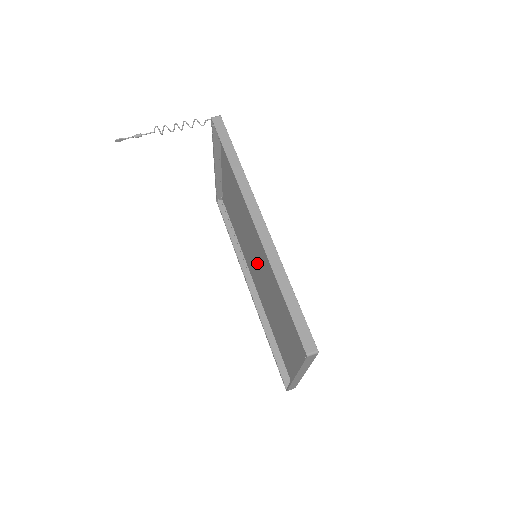
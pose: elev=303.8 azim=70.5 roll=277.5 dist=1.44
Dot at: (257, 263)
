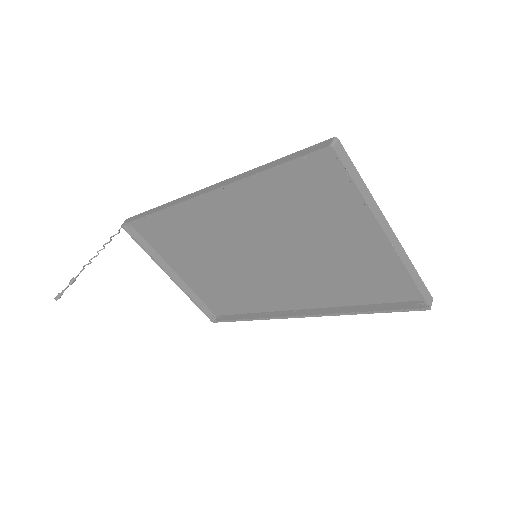
Dot at: (266, 265)
